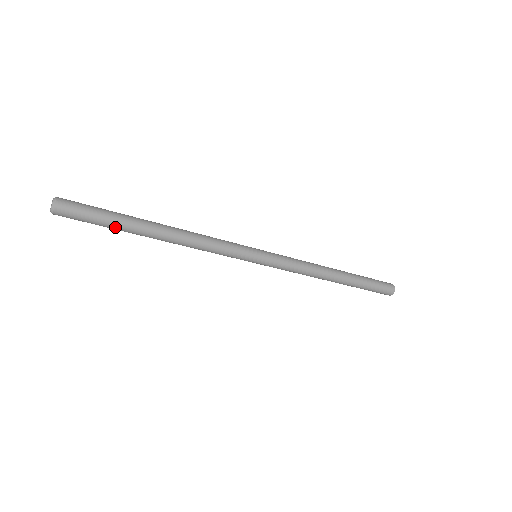
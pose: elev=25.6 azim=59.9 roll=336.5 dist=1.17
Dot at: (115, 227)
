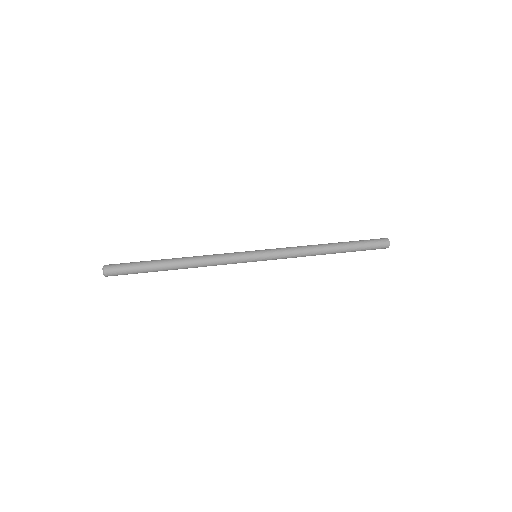
Dot at: (147, 272)
